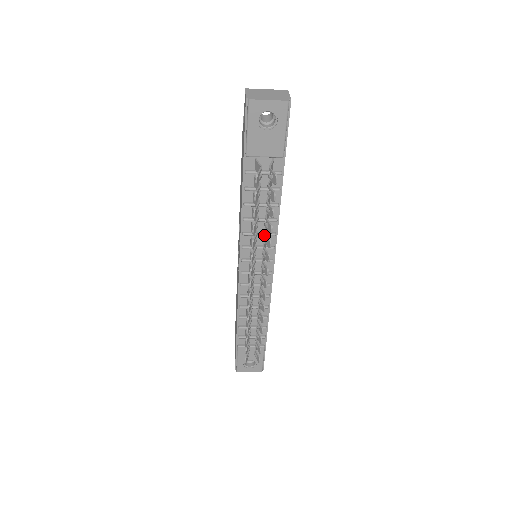
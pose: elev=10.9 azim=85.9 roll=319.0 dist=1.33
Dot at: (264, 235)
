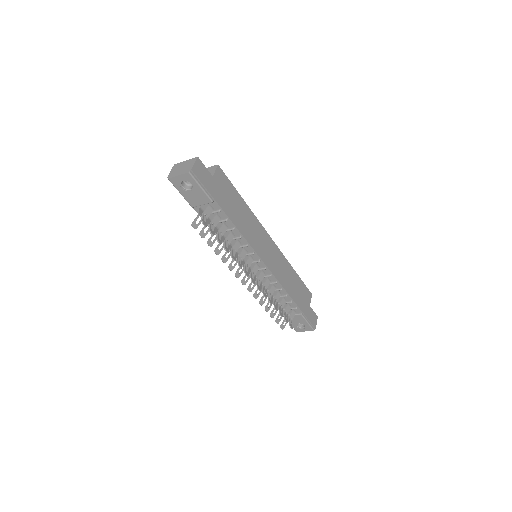
Dot at: (232, 252)
